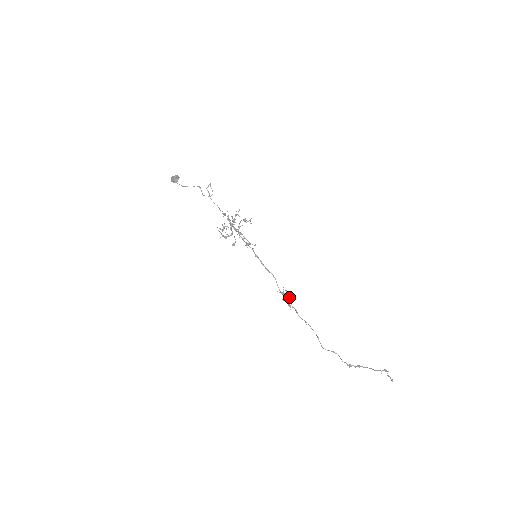
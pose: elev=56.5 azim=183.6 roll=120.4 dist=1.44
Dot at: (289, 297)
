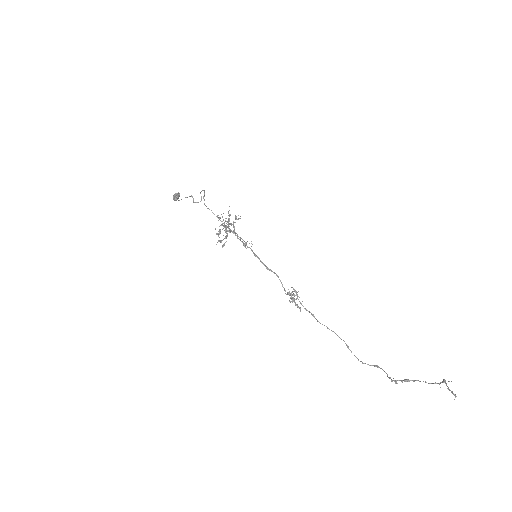
Dot at: (297, 297)
